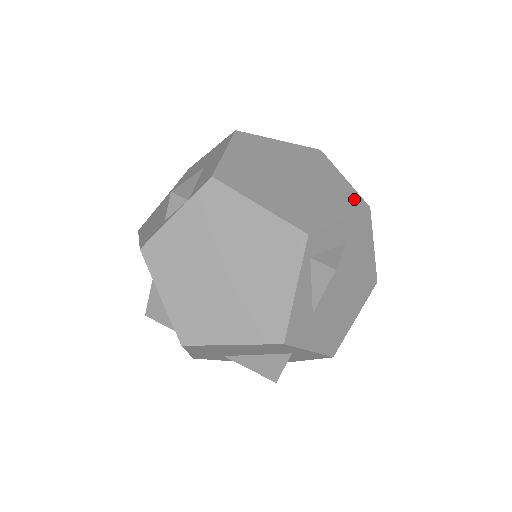
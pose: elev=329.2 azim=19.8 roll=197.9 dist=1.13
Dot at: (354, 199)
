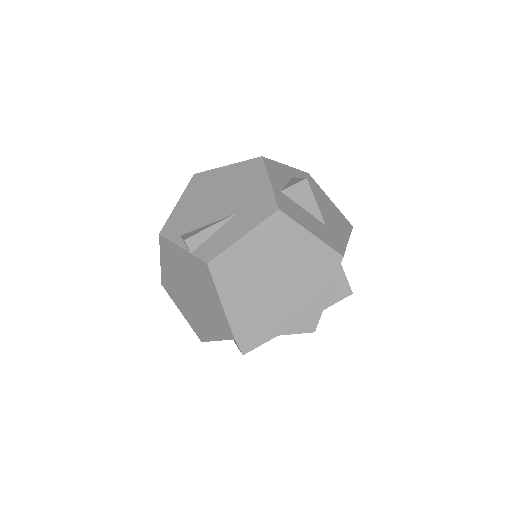
Dot at: (310, 321)
